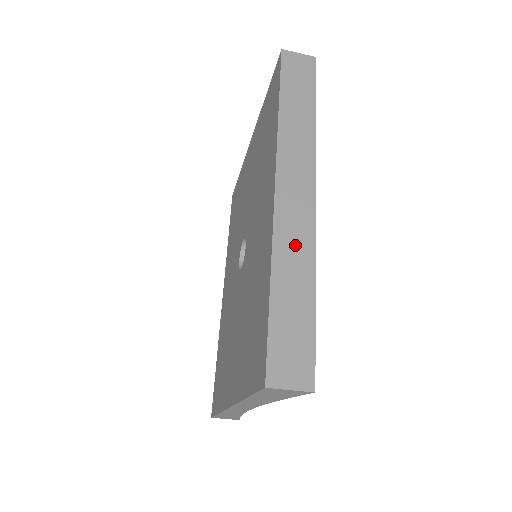
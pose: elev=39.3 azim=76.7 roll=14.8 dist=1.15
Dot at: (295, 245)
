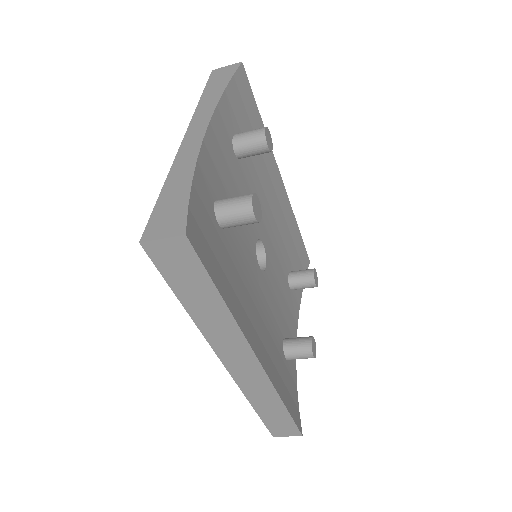
Dot at: (259, 390)
